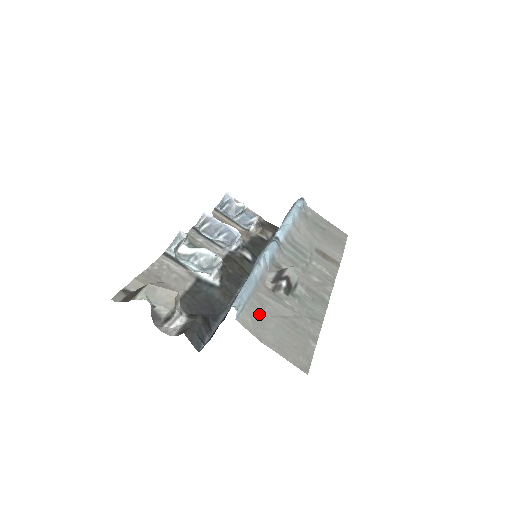
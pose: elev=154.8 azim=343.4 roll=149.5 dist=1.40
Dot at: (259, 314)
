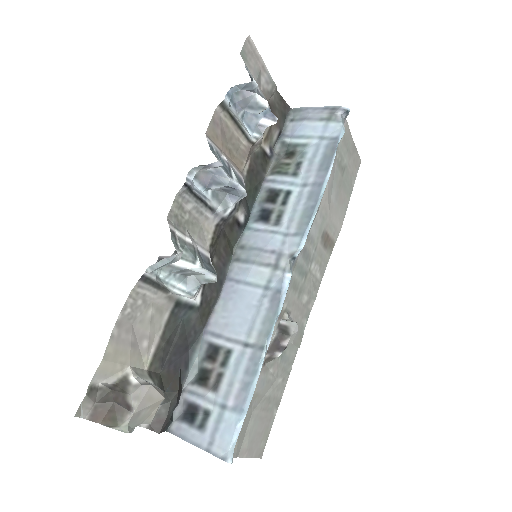
Dot at: (246, 423)
